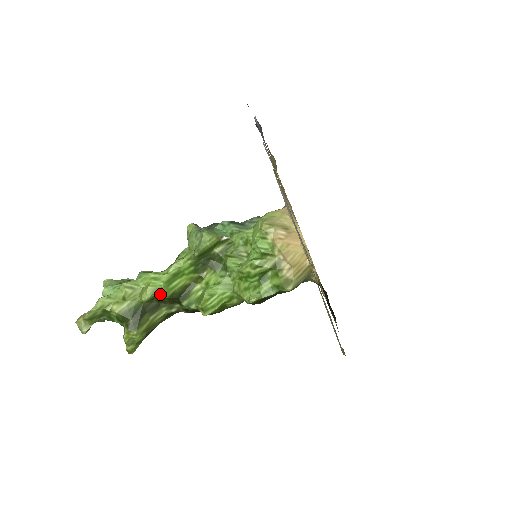
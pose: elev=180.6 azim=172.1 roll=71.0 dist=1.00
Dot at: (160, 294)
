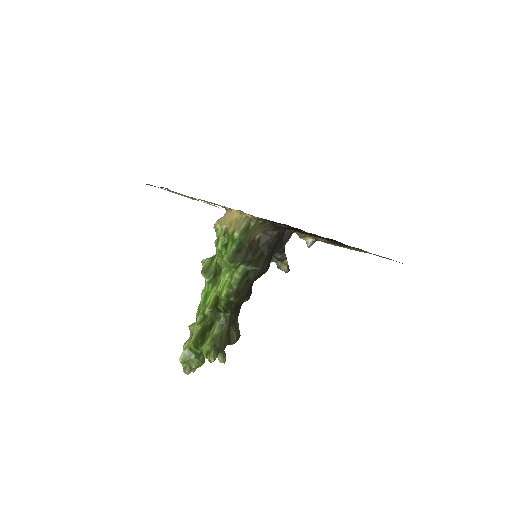
Dot at: (203, 312)
